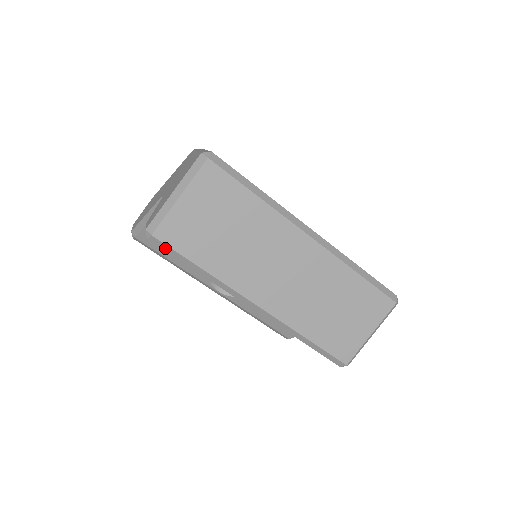
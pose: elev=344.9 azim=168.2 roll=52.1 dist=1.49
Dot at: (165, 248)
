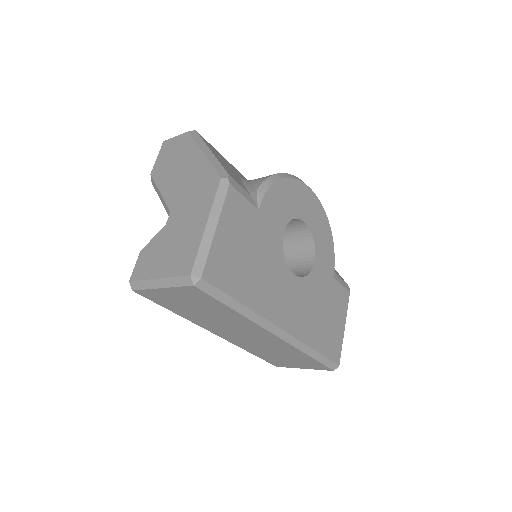
Dot at: occluded
